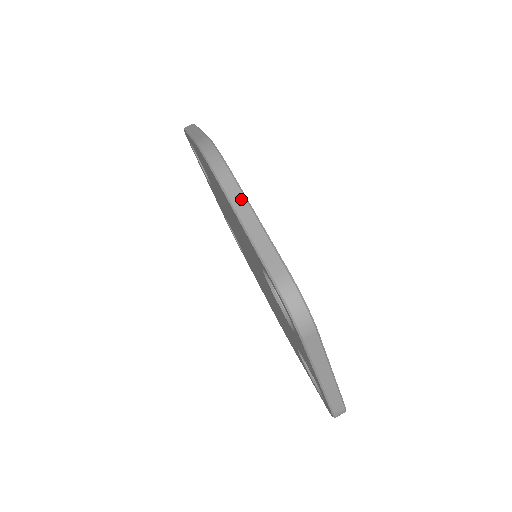
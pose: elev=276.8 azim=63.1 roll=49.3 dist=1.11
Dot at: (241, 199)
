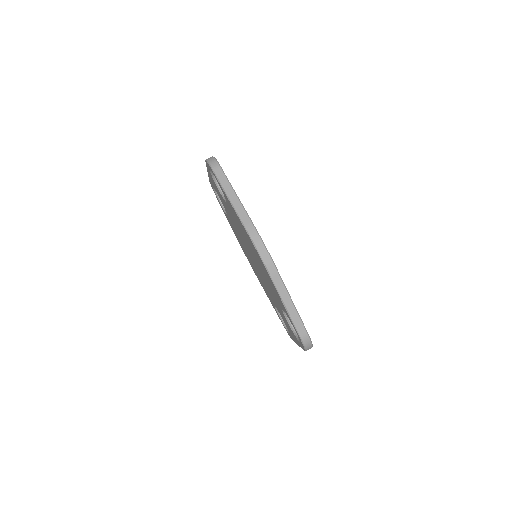
Dot at: (285, 291)
